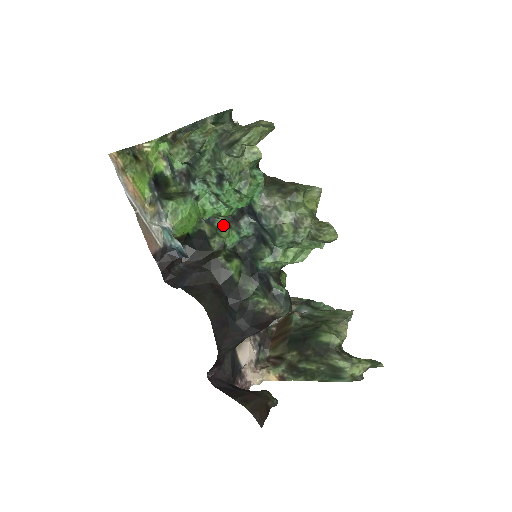
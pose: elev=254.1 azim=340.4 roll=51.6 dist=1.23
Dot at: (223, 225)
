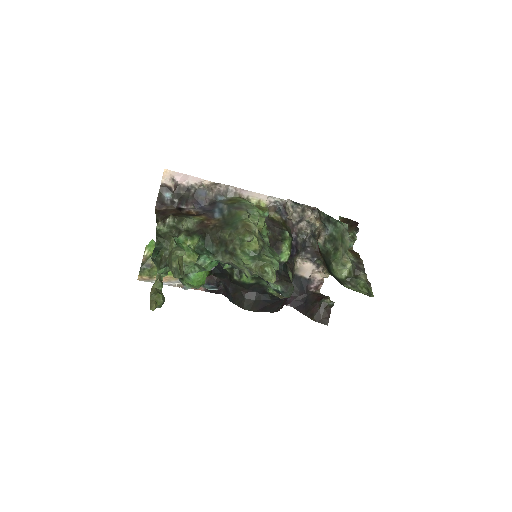
Dot at: occluded
